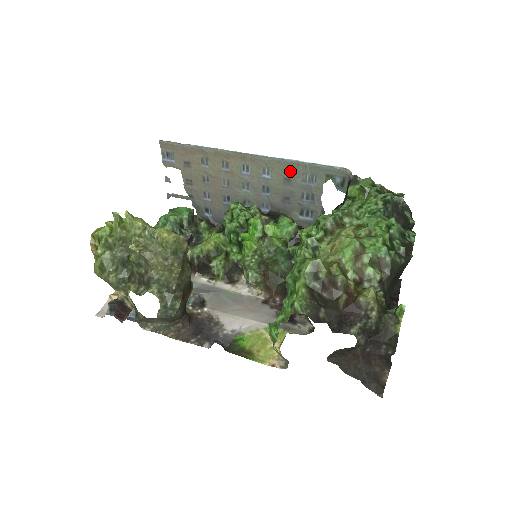
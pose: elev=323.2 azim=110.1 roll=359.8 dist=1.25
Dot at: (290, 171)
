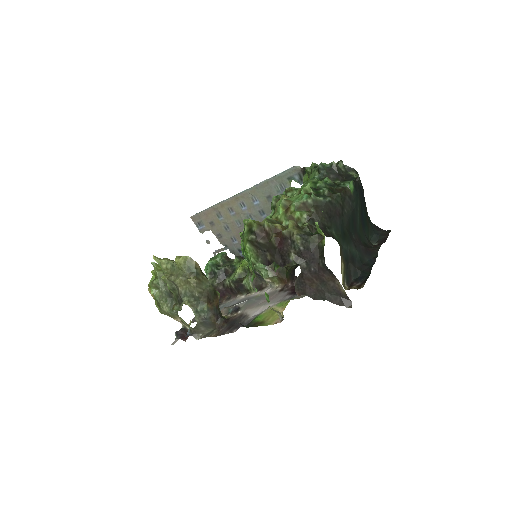
Dot at: (266, 190)
